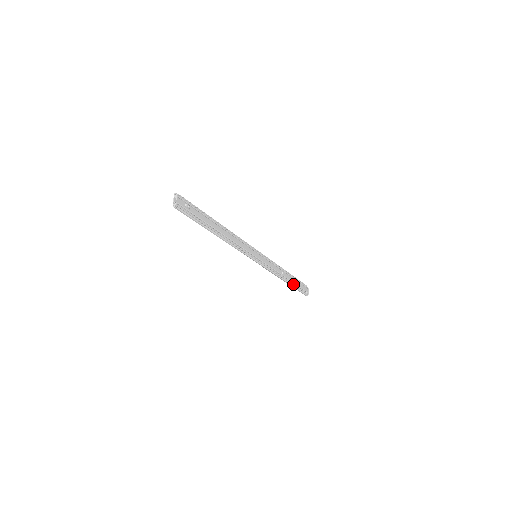
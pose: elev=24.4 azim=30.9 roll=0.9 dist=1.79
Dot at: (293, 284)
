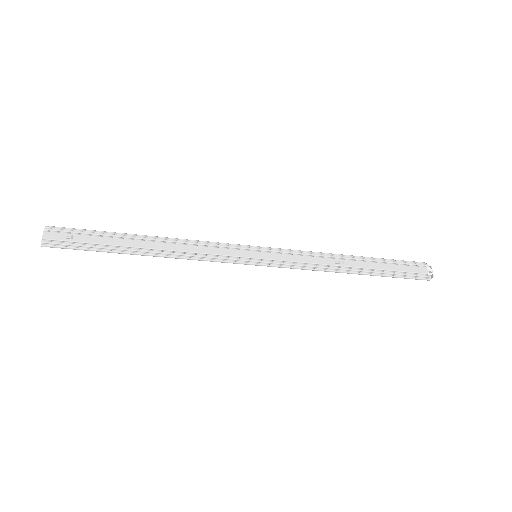
Dot at: (375, 272)
